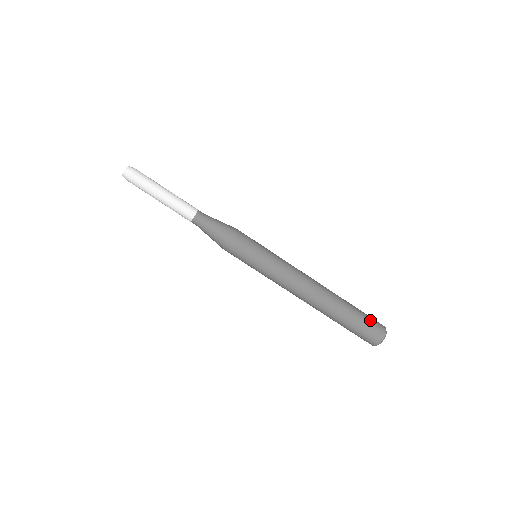
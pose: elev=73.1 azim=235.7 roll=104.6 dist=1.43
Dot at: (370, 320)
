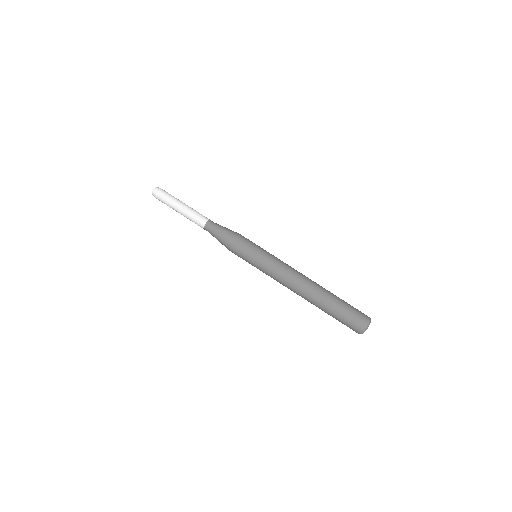
Dot at: (355, 308)
